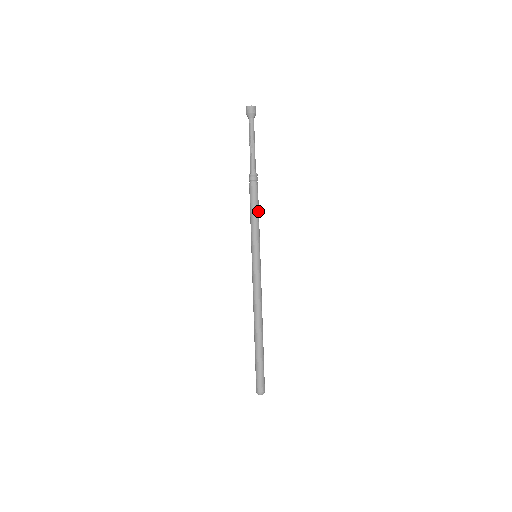
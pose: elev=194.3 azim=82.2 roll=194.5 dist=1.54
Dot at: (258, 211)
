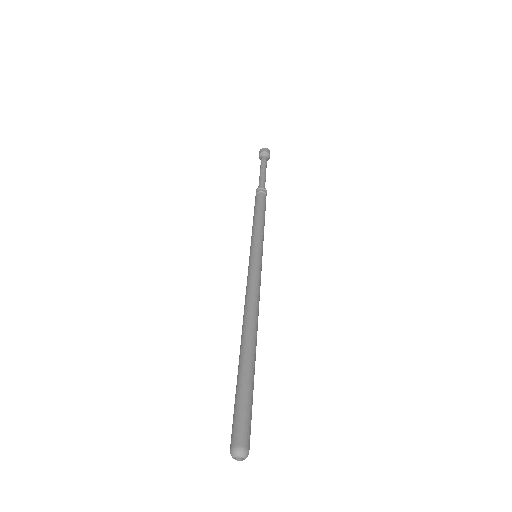
Dot at: (264, 217)
